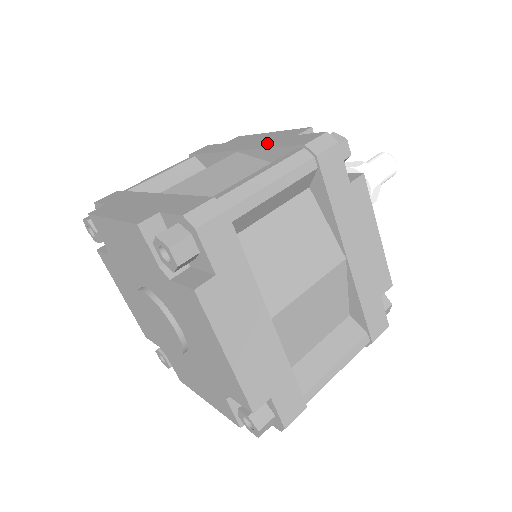
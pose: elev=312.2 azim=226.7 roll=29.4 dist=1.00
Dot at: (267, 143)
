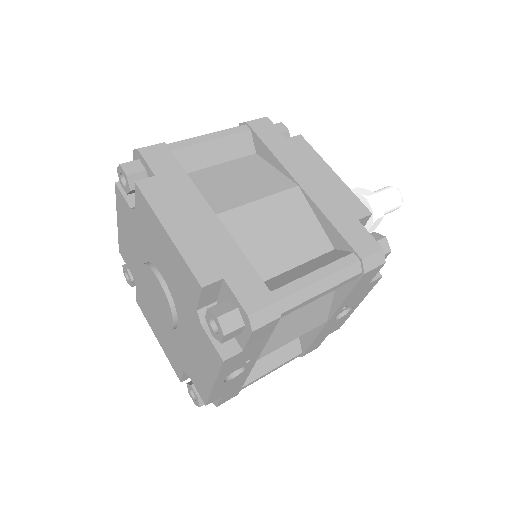
Dot at: occluded
